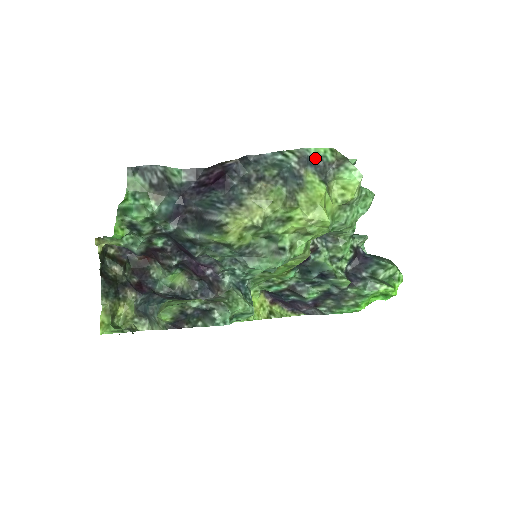
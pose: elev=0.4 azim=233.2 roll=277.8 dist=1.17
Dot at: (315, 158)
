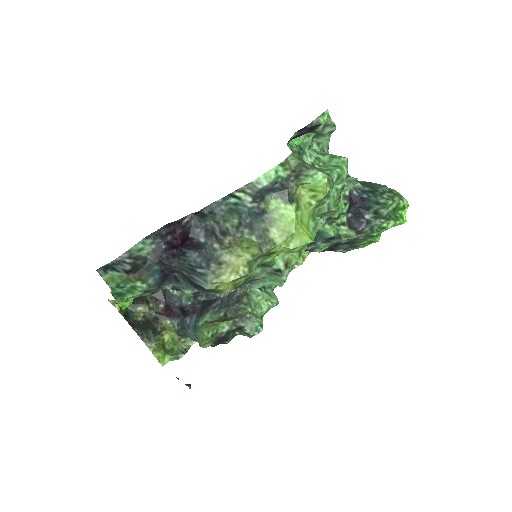
Dot at: (269, 185)
